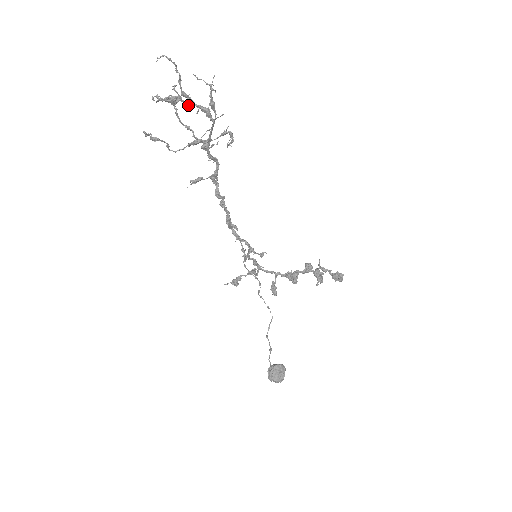
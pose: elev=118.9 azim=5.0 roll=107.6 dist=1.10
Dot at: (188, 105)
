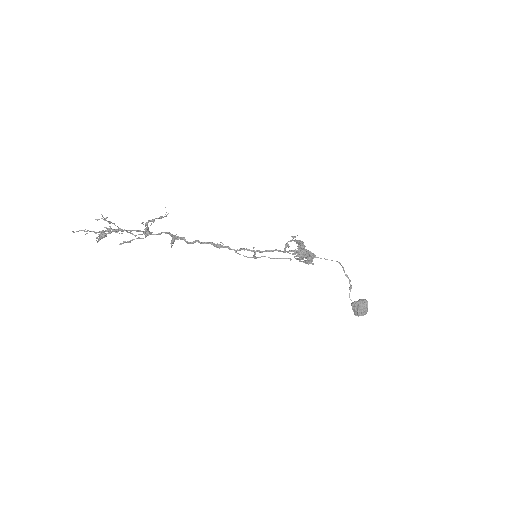
Dot at: occluded
